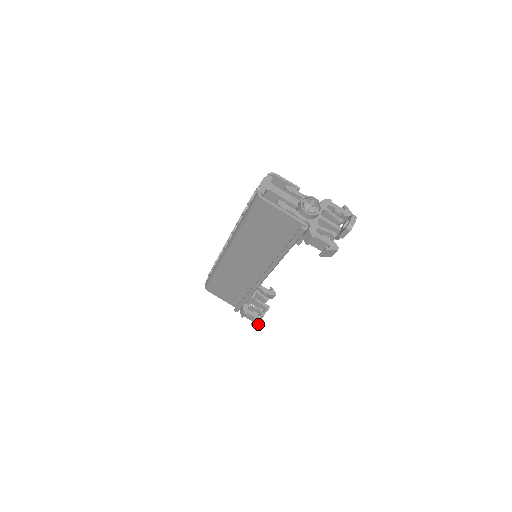
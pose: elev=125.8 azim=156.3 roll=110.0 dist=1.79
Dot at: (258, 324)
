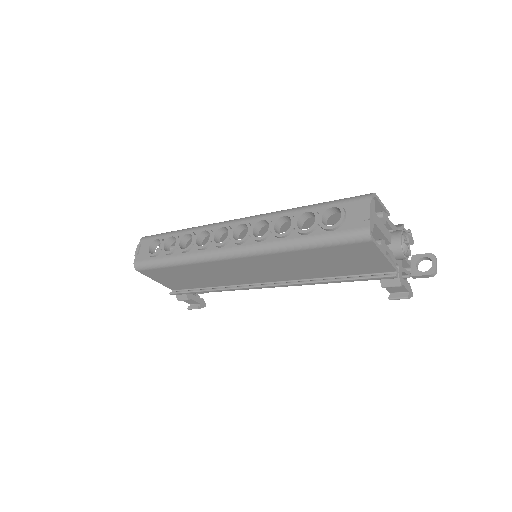
Dot at: occluded
